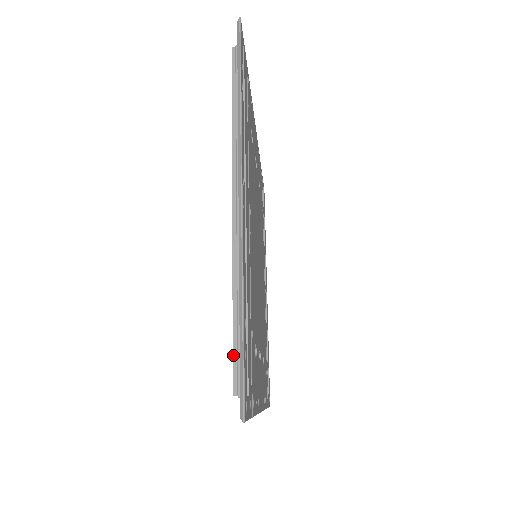
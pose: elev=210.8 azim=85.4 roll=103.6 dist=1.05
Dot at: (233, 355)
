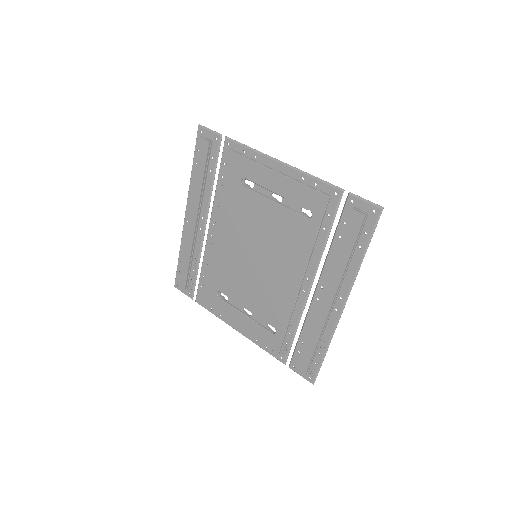
Dot at: (310, 363)
